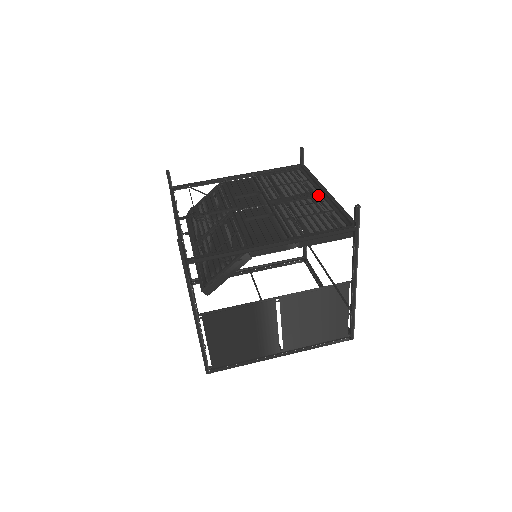
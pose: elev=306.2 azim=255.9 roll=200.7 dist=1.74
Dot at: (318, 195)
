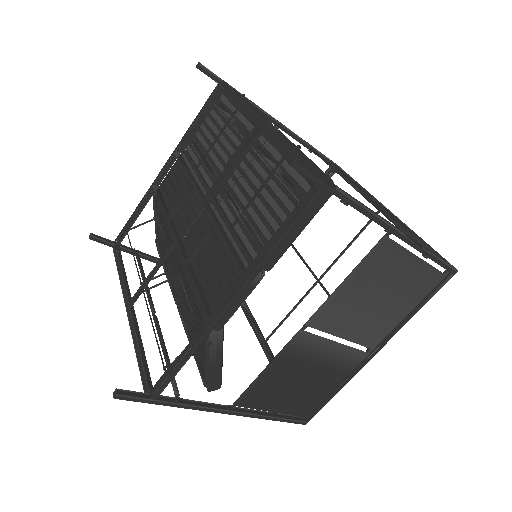
Dot at: (254, 137)
